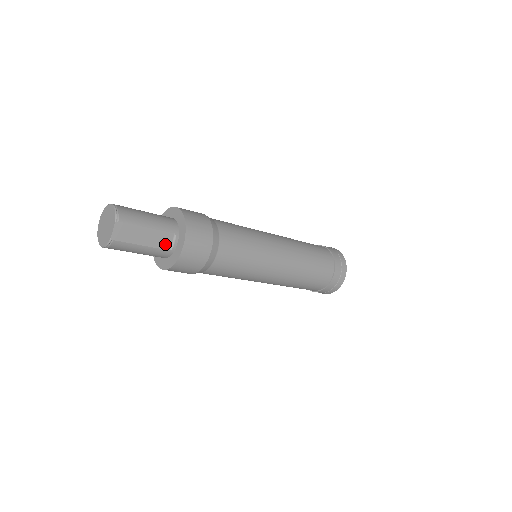
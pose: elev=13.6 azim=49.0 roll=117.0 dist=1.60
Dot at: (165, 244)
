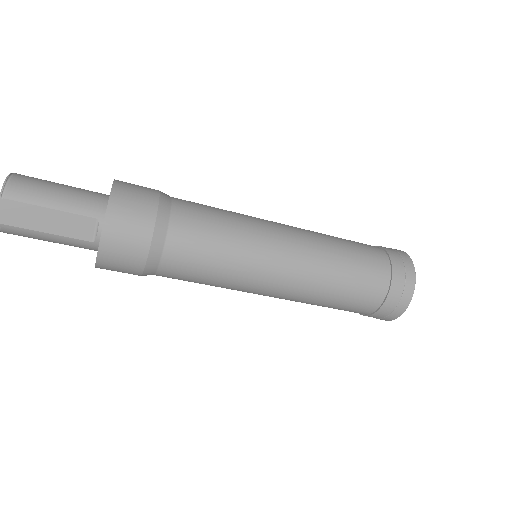
Dot at: (84, 233)
